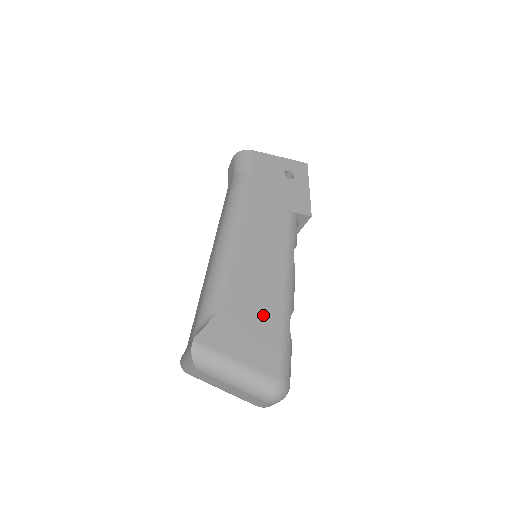
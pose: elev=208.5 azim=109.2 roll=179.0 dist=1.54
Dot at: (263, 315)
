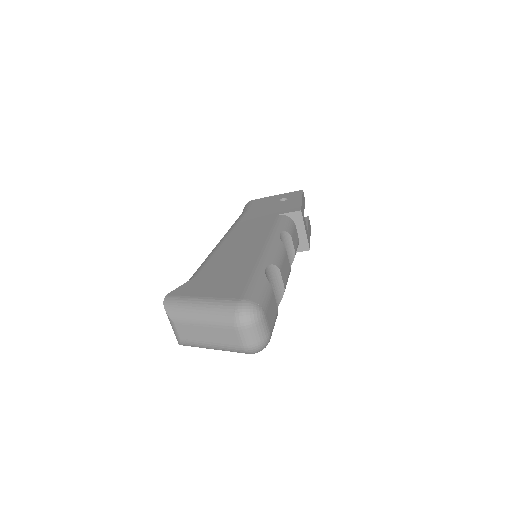
Dot at: (236, 269)
